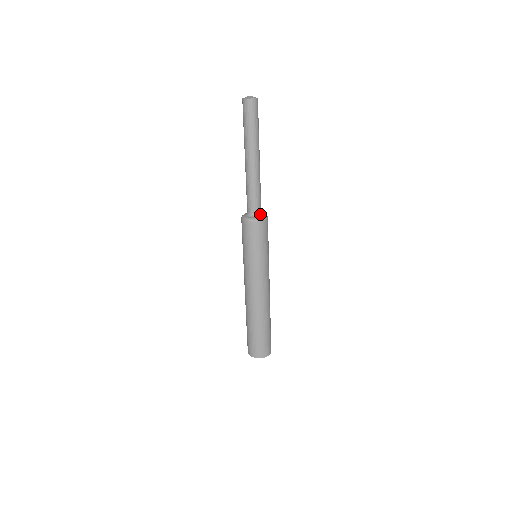
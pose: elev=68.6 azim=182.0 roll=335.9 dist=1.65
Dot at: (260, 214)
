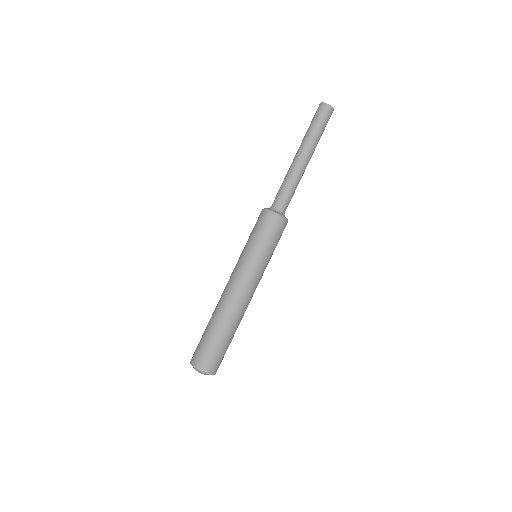
Dot at: (284, 215)
